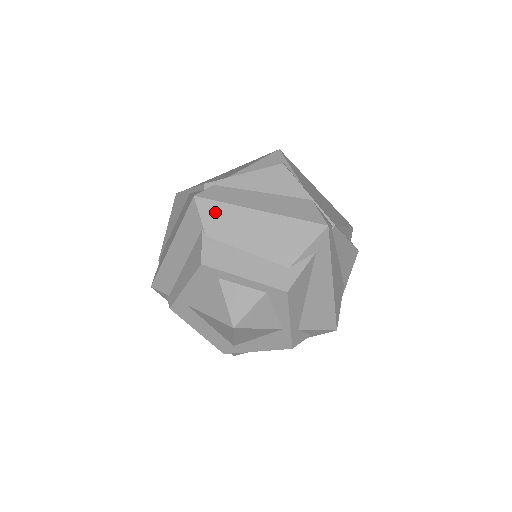
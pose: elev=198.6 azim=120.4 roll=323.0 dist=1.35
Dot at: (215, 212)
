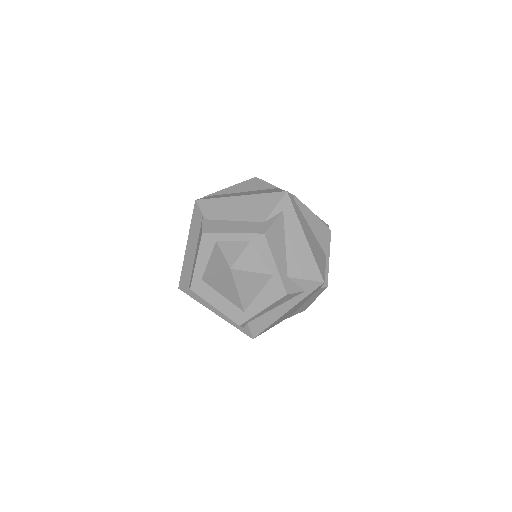
Dot at: (210, 205)
